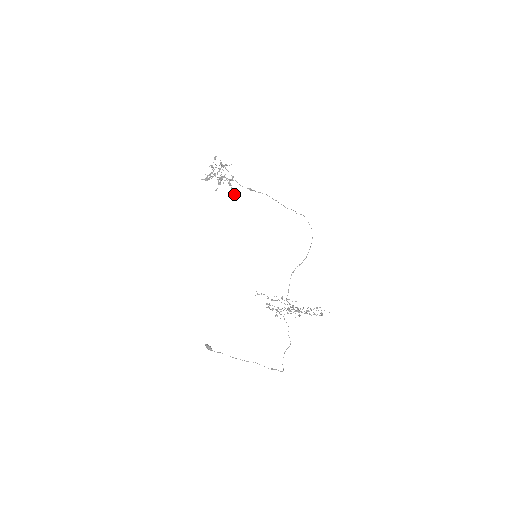
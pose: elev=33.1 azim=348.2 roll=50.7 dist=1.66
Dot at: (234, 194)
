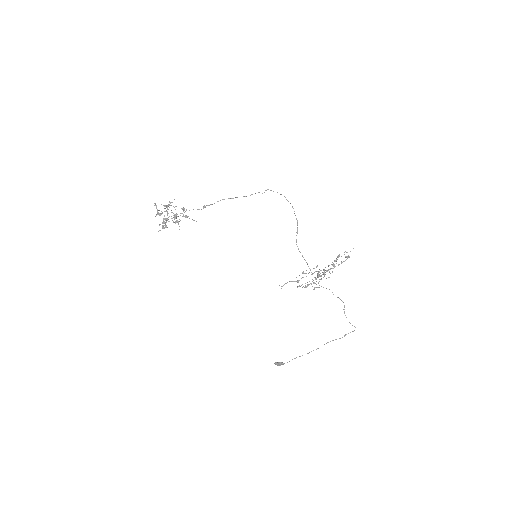
Dot at: occluded
